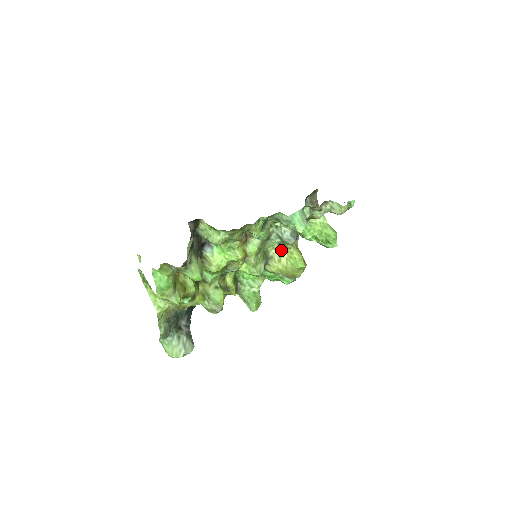
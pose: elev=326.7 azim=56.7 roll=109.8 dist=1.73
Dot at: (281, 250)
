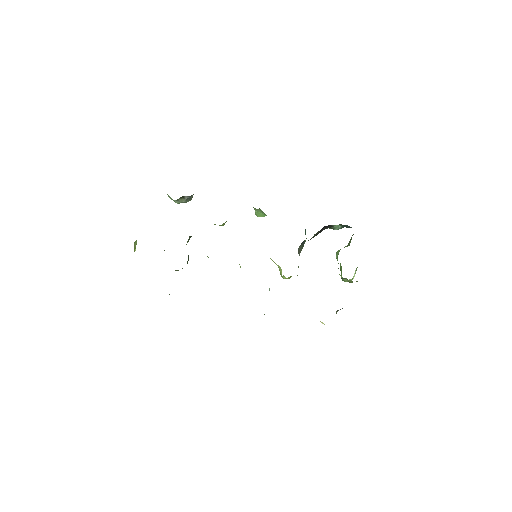
Dot at: occluded
